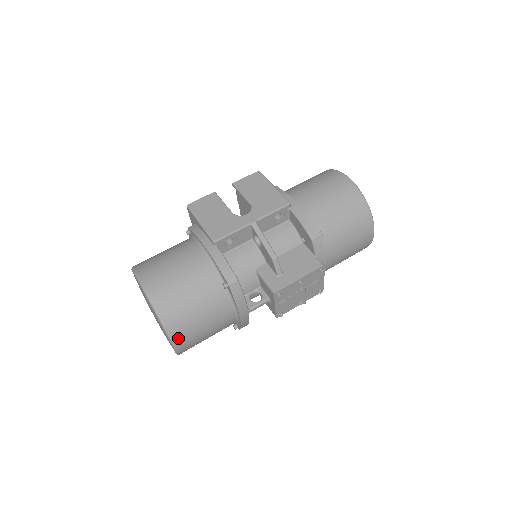
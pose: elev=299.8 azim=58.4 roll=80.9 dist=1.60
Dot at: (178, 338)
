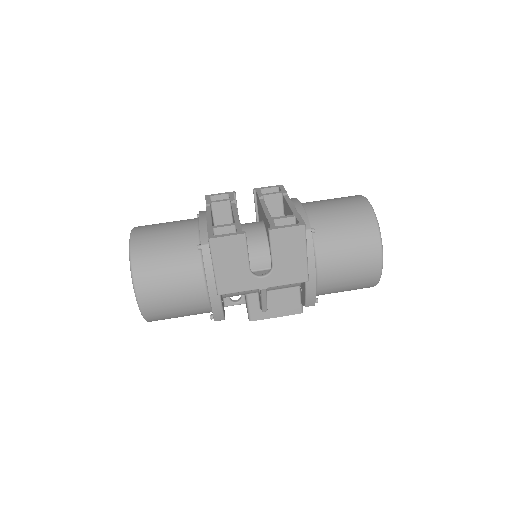
Dot at: occluded
